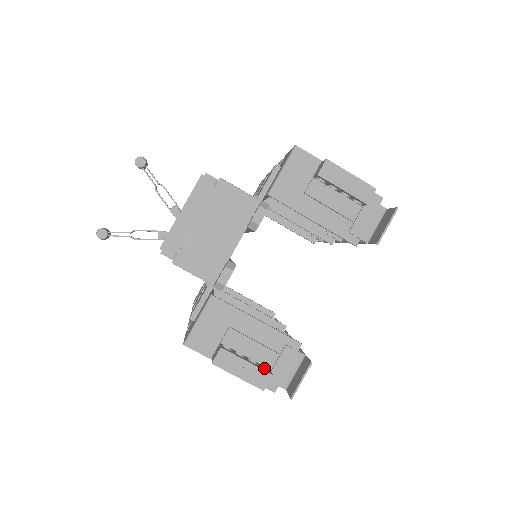
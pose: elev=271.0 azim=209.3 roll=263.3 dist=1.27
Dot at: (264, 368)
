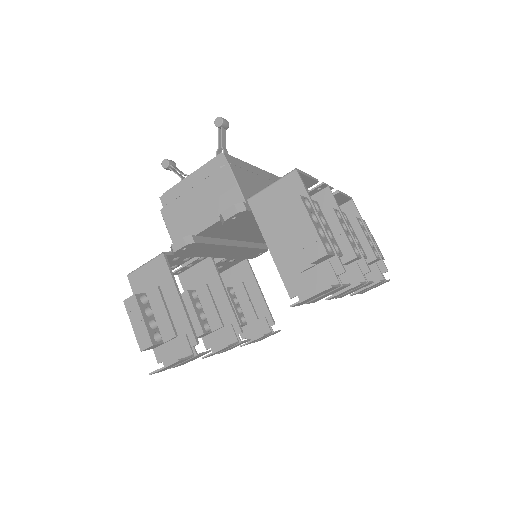
Dot at: (160, 338)
